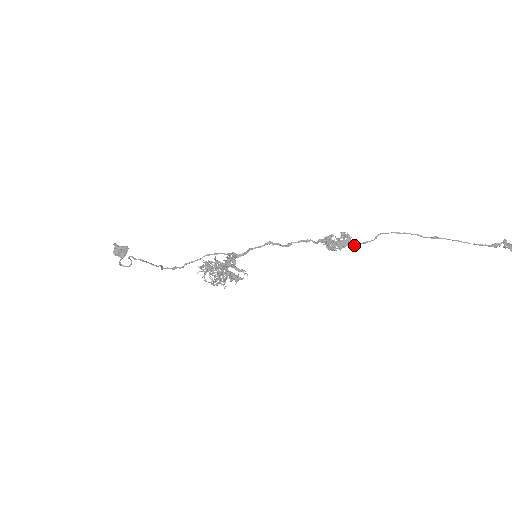
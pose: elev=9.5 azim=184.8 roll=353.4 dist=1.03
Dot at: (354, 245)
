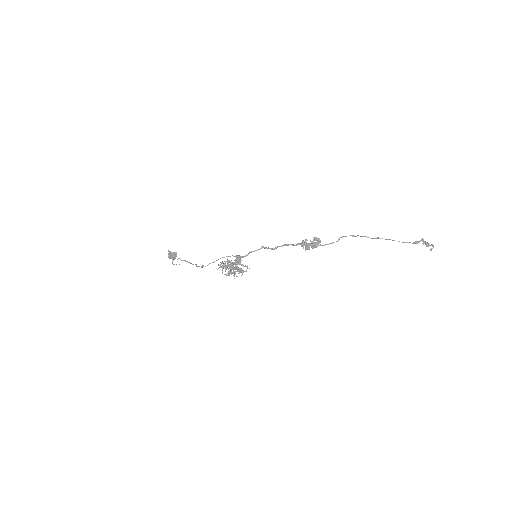
Dot at: occluded
